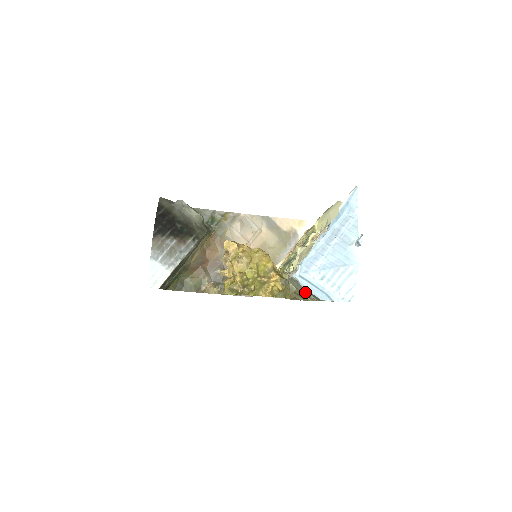
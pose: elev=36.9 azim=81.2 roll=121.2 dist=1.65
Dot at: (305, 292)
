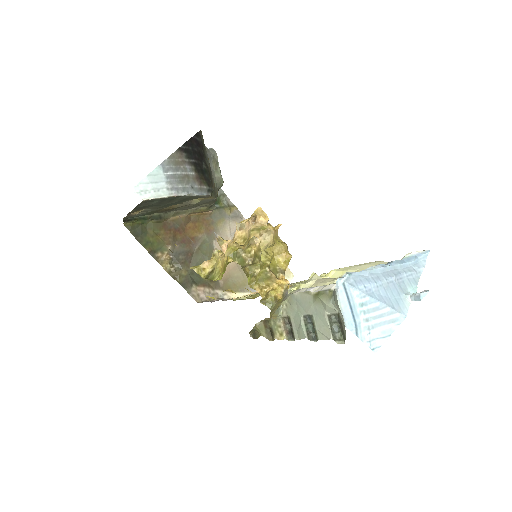
Dot at: (297, 321)
